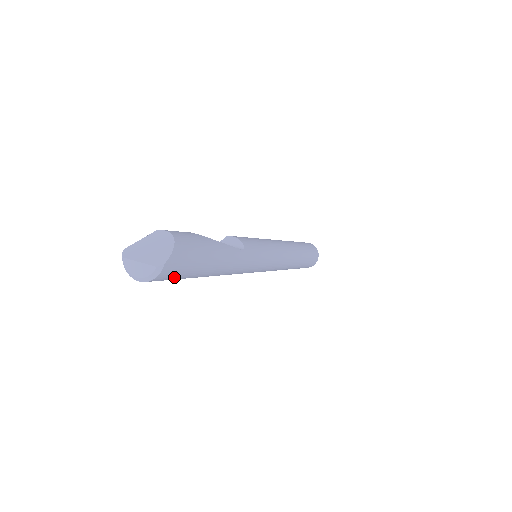
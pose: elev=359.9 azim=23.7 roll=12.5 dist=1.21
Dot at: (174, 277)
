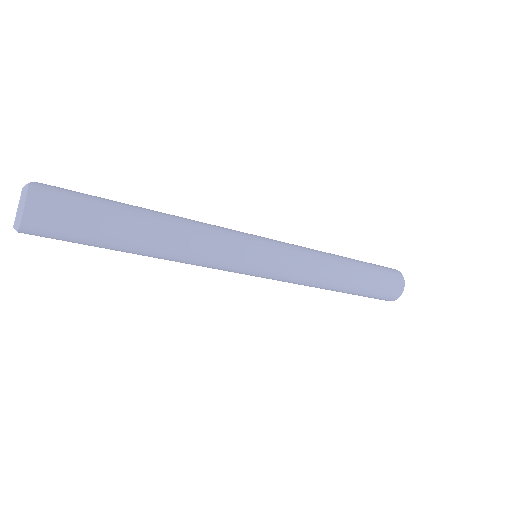
Dot at: (65, 207)
